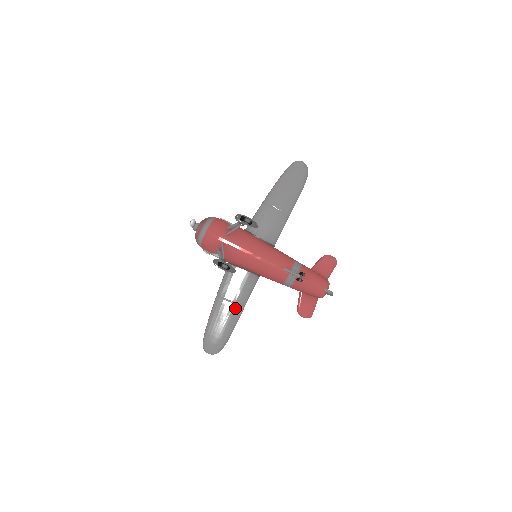
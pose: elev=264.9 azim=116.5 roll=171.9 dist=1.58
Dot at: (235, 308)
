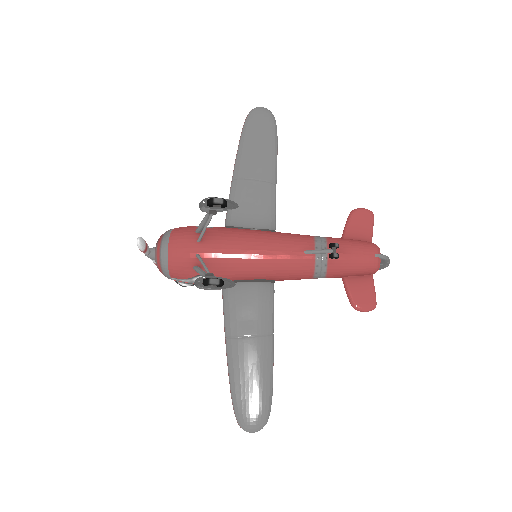
Dot at: (260, 344)
